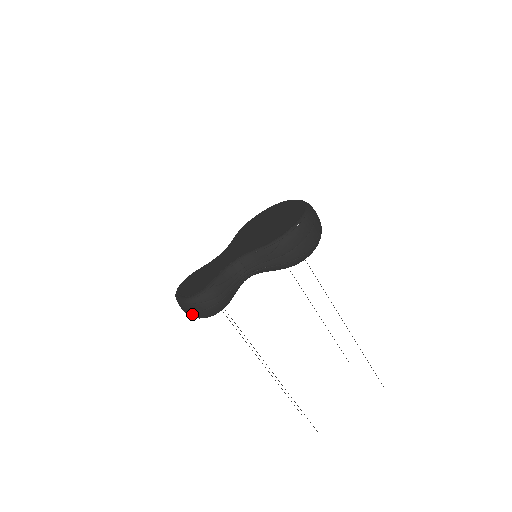
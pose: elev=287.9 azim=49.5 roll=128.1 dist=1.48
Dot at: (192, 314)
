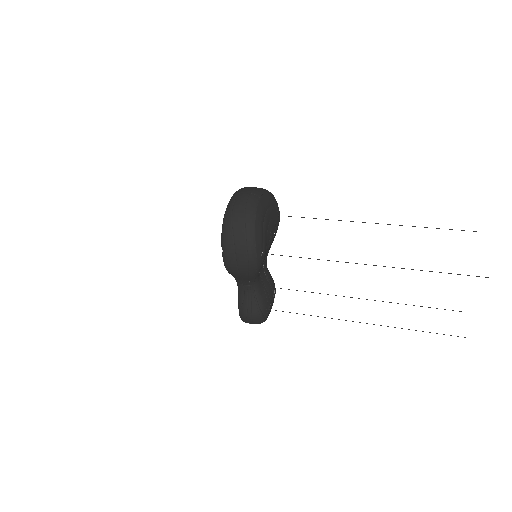
Dot at: occluded
